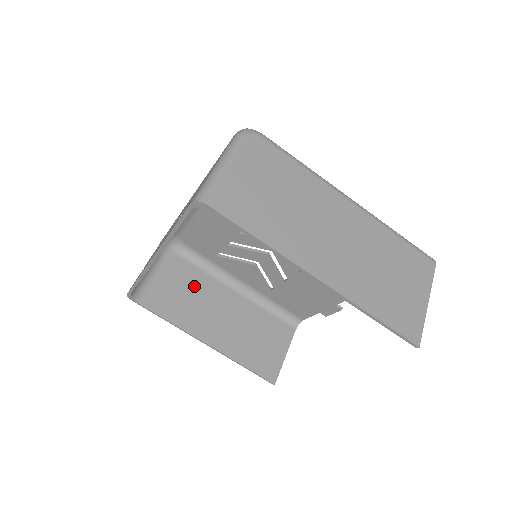
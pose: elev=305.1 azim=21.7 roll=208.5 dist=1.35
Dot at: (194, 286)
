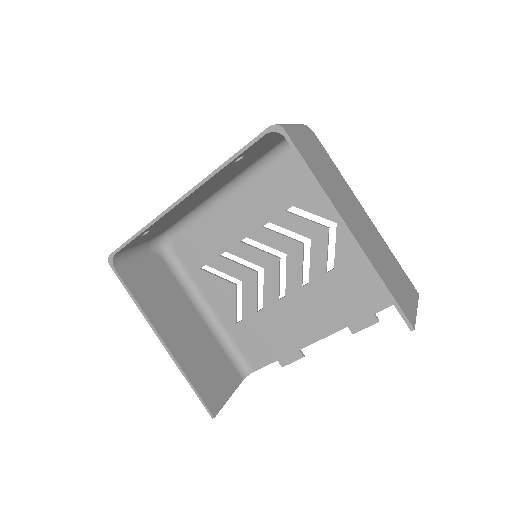
Dot at: (167, 288)
